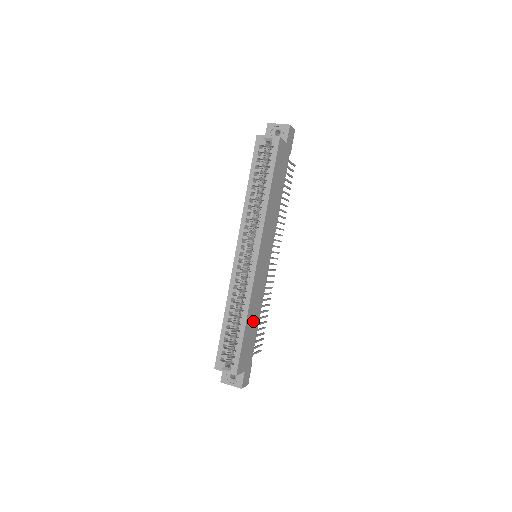
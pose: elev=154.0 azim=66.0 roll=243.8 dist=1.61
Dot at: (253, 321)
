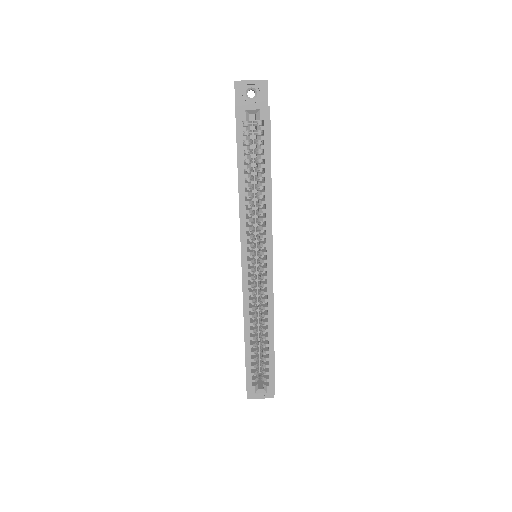
Dot at: occluded
